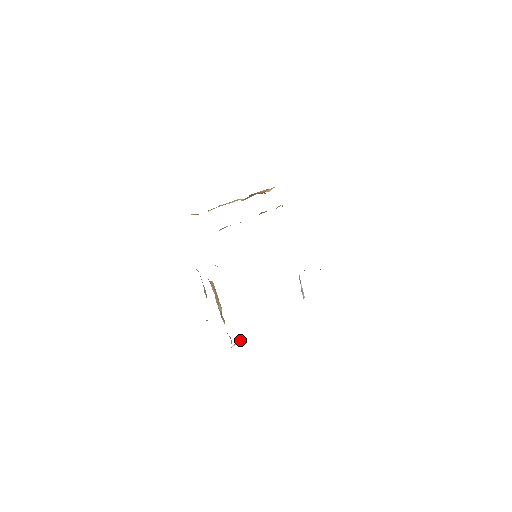
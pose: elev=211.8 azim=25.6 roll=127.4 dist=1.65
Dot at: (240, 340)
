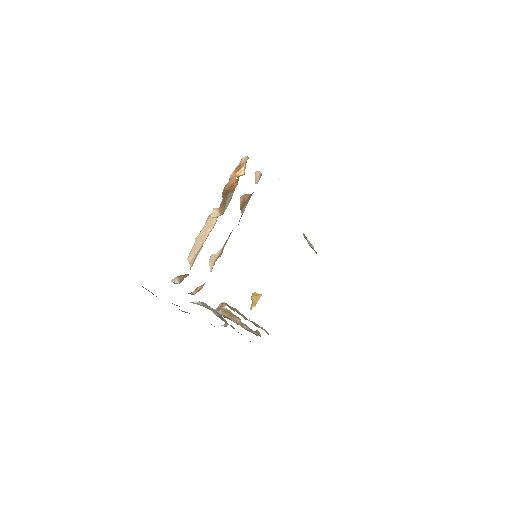
Dot at: (256, 298)
